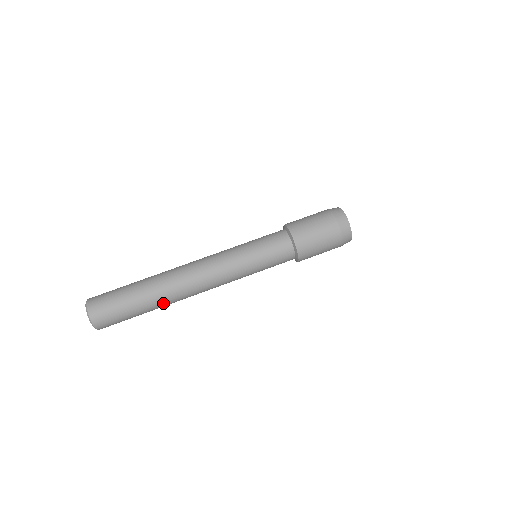
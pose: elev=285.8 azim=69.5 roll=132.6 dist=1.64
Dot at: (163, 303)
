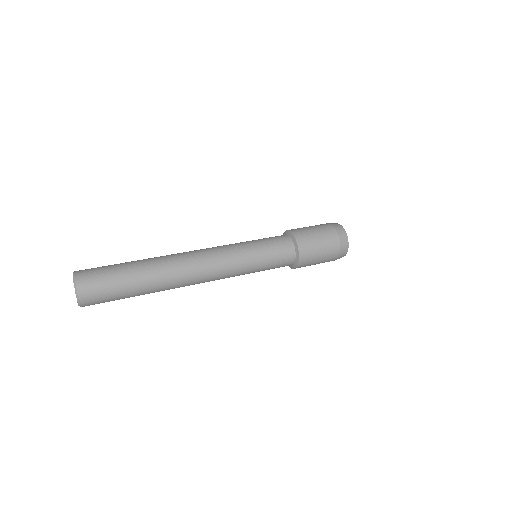
Dot at: (155, 266)
